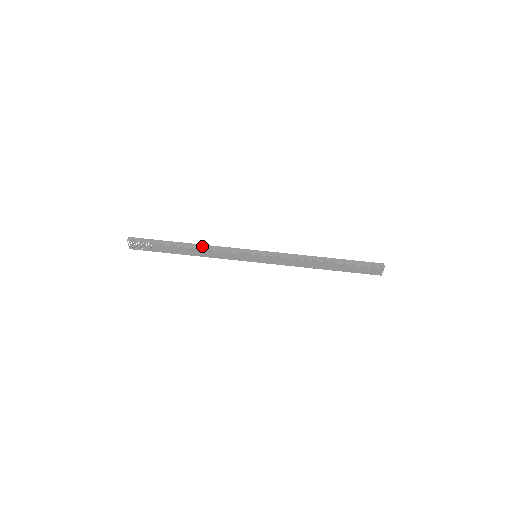
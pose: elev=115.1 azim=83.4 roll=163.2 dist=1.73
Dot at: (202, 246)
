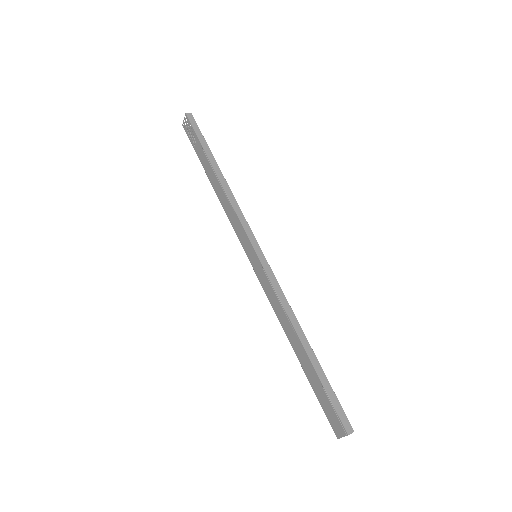
Dot at: (227, 188)
